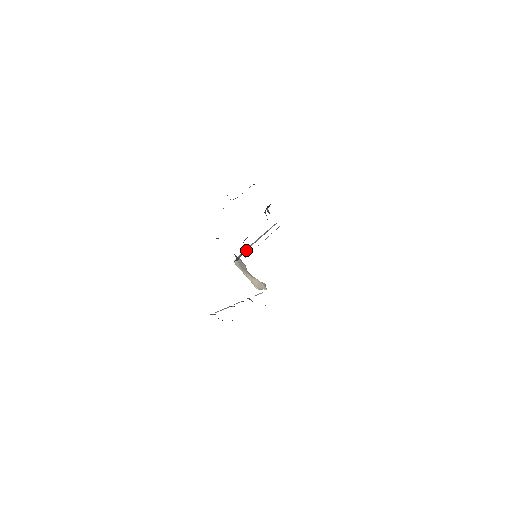
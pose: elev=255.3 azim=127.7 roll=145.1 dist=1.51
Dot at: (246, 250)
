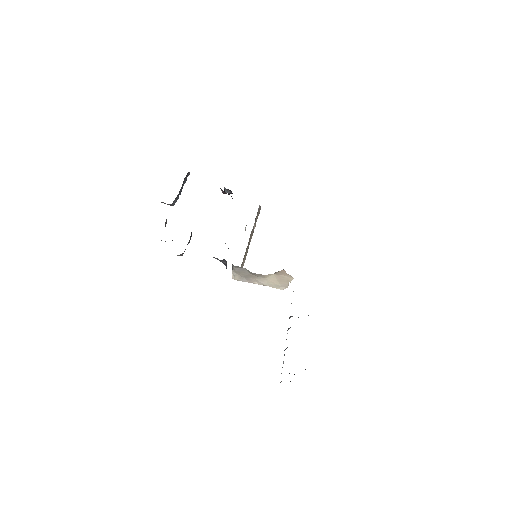
Dot at: occluded
